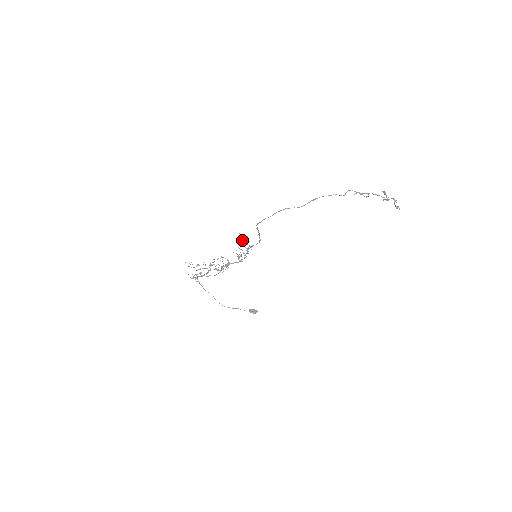
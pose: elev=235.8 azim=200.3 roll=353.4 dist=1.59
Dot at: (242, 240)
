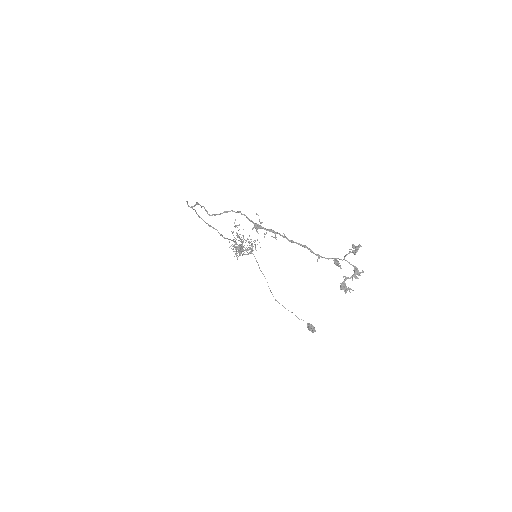
Dot at: (235, 226)
